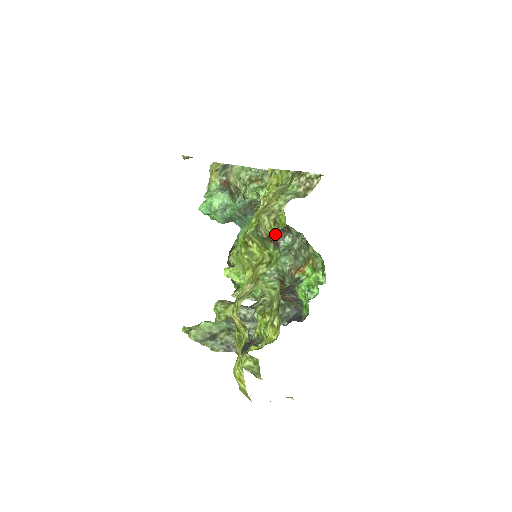
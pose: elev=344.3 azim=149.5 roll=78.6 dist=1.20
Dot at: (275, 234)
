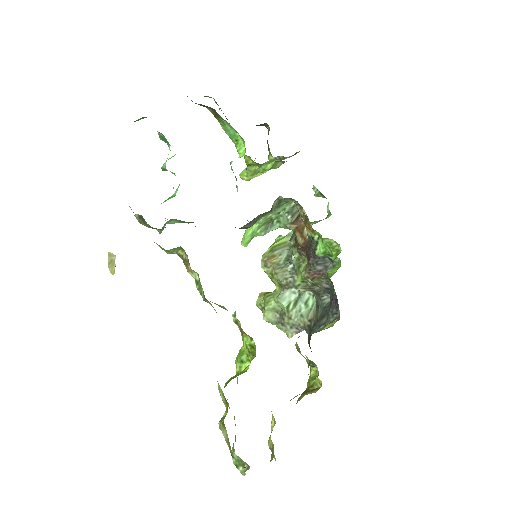
Dot at: (253, 219)
